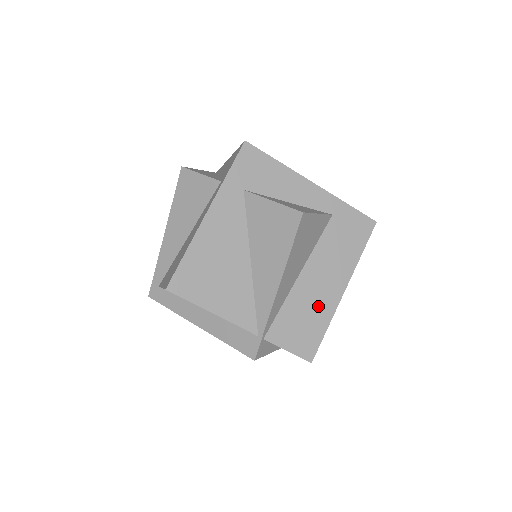
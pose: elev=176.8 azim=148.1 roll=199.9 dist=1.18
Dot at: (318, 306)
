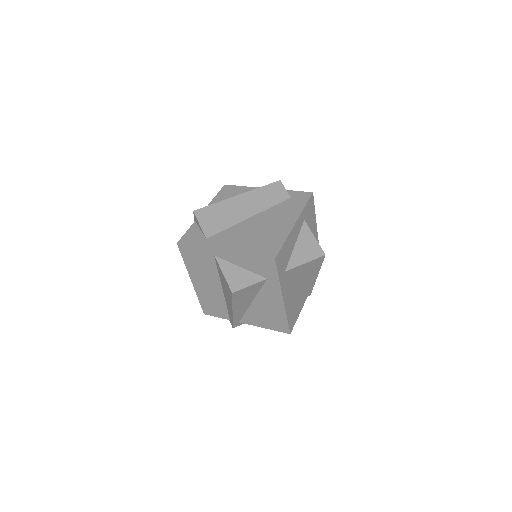
Dot at: occluded
